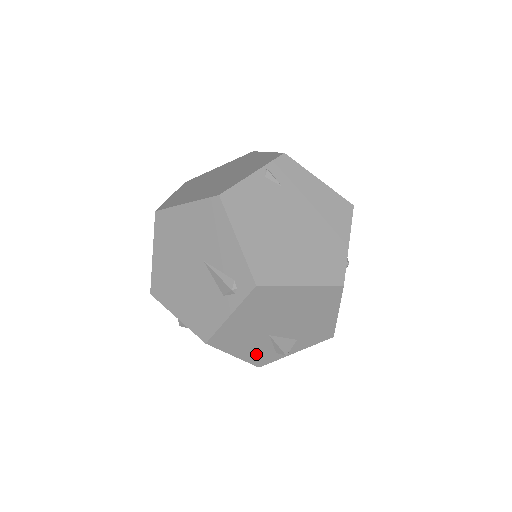
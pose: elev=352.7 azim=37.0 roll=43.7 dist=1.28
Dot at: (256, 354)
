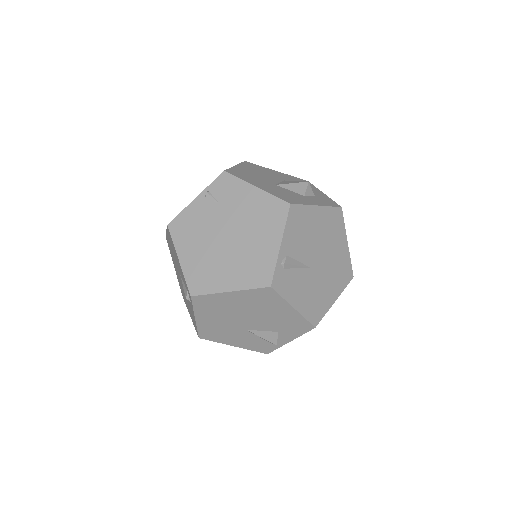
Dot at: (252, 344)
